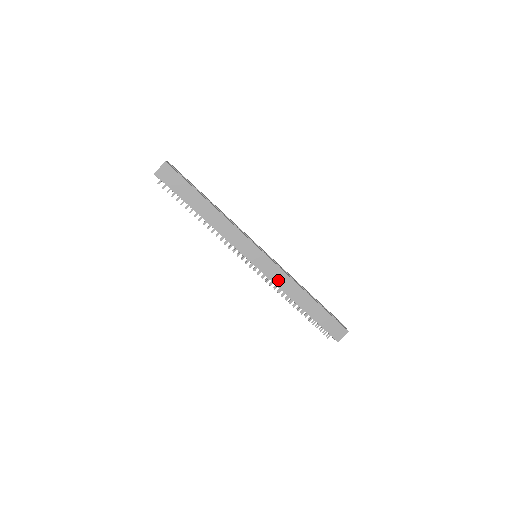
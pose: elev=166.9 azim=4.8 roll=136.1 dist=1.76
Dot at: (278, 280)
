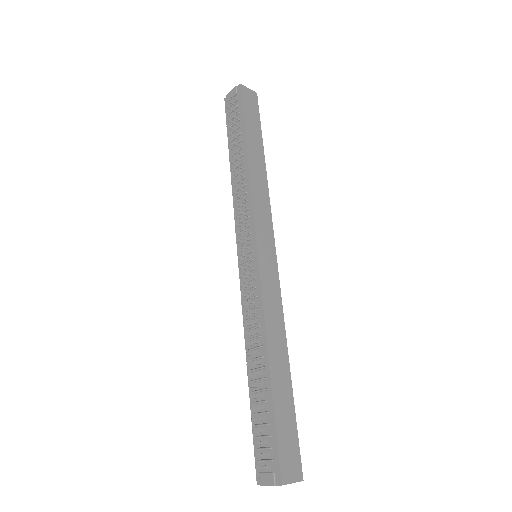
Dot at: (269, 300)
